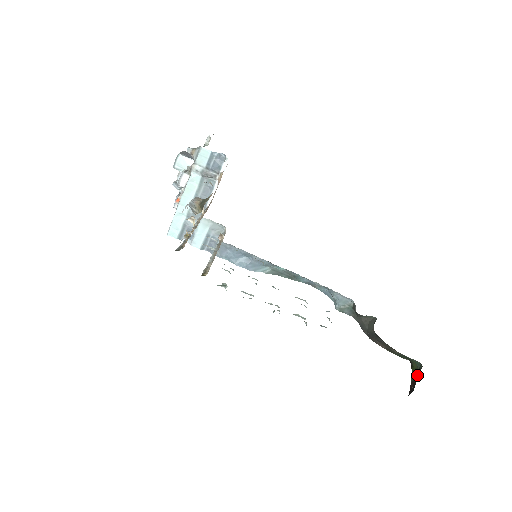
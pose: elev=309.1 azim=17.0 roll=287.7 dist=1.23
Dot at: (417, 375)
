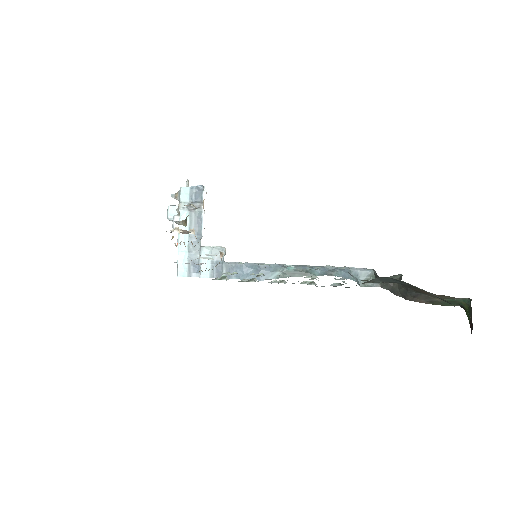
Dot at: (471, 312)
